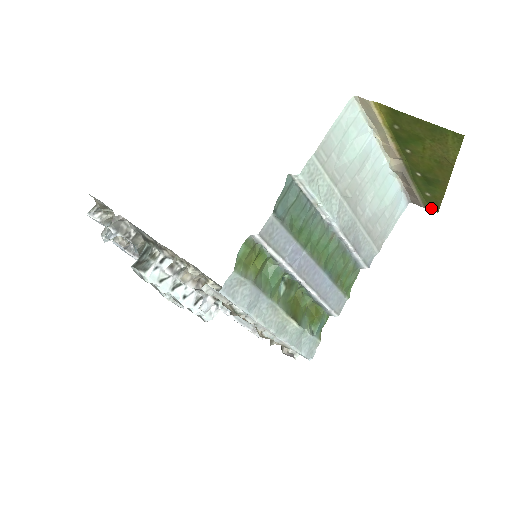
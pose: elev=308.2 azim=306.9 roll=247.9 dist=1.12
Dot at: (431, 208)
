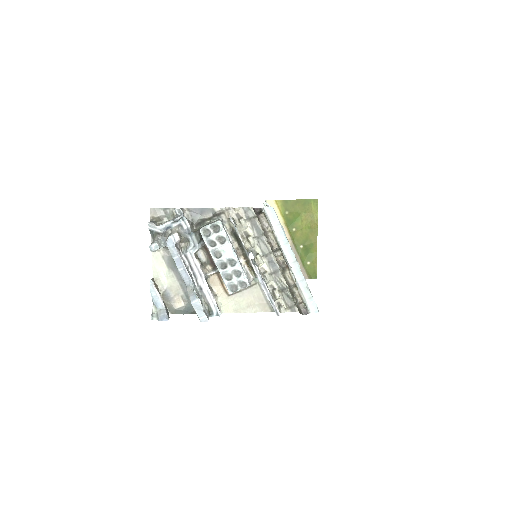
Dot at: (312, 277)
